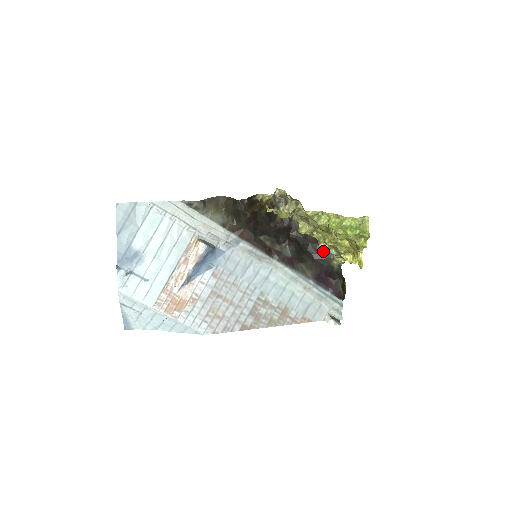
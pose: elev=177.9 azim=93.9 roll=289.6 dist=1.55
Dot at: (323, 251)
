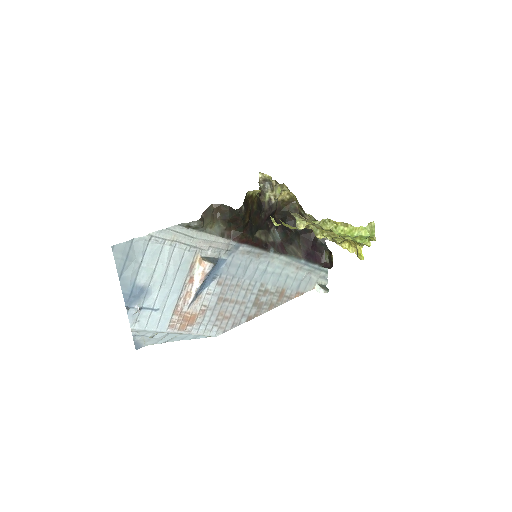
Dot at: occluded
